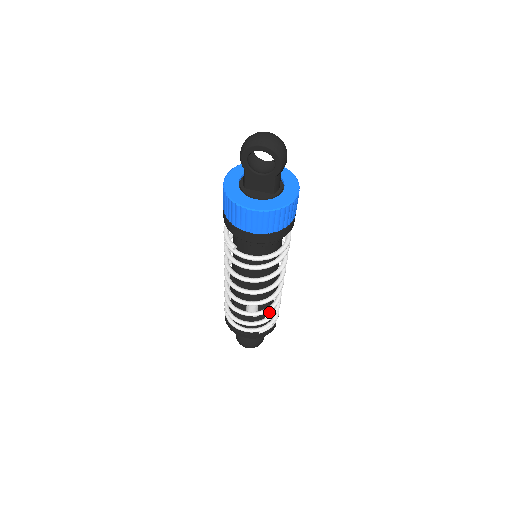
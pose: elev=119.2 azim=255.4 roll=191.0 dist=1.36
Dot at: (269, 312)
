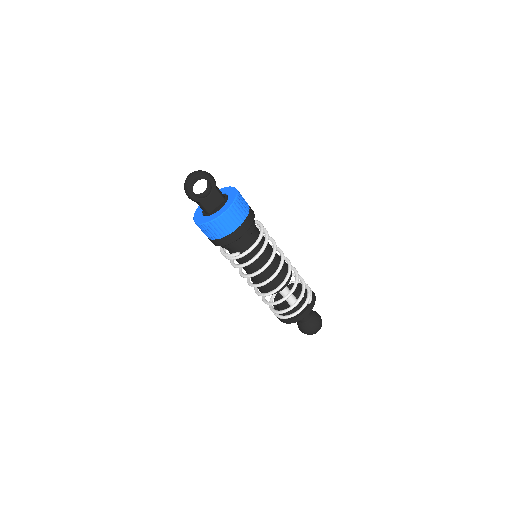
Dot at: occluded
